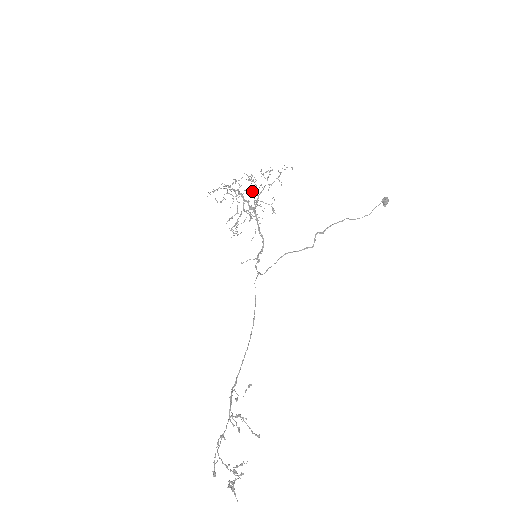
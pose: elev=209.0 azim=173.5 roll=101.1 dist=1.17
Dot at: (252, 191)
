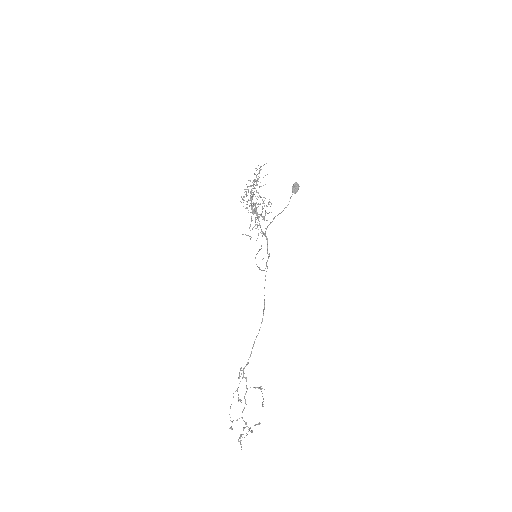
Dot at: occluded
